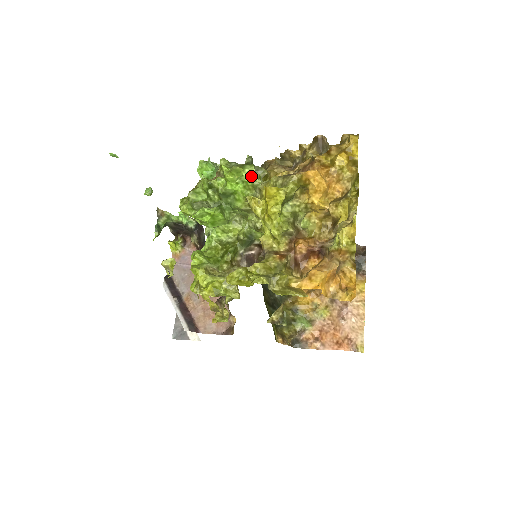
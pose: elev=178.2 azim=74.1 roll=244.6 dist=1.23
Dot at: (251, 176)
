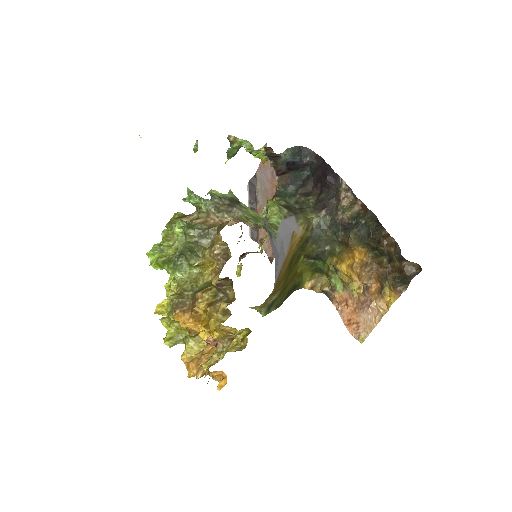
Dot at: occluded
